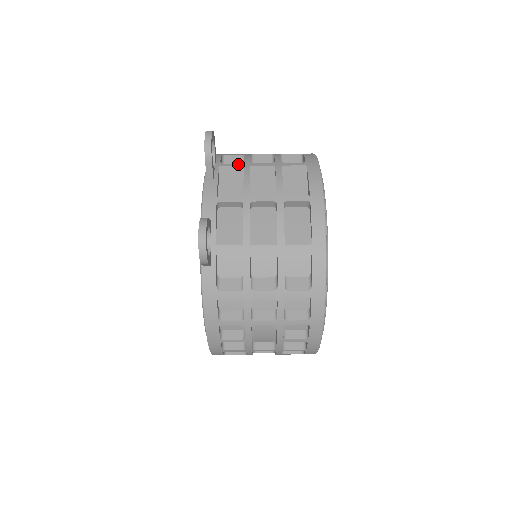
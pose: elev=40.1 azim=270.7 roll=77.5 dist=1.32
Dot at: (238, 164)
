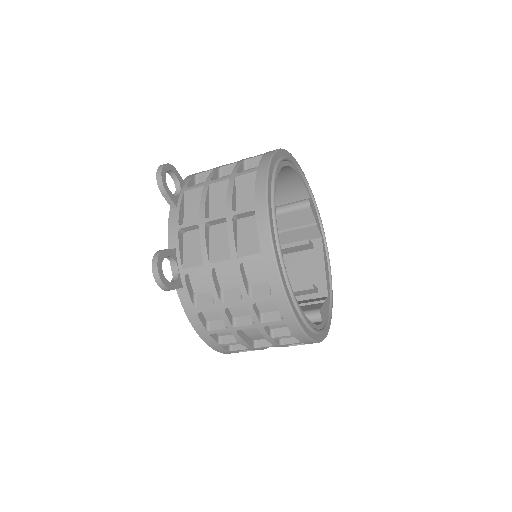
Dot at: (199, 185)
